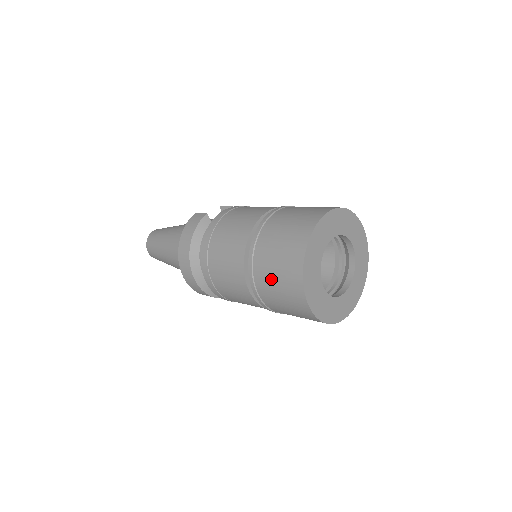
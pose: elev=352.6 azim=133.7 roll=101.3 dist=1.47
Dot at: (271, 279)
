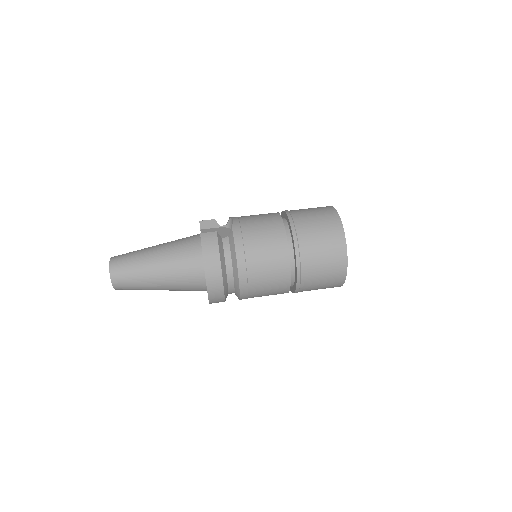
Dot at: (319, 269)
